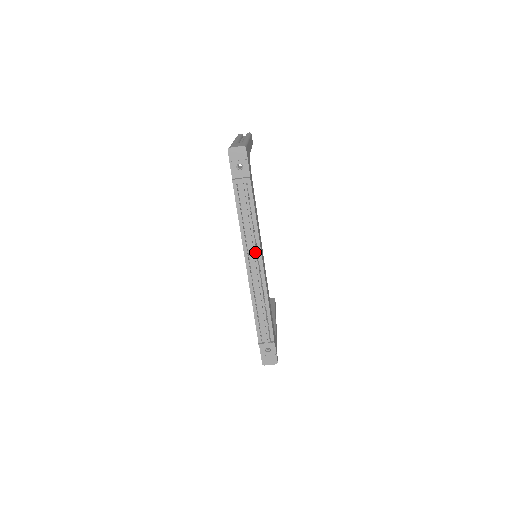
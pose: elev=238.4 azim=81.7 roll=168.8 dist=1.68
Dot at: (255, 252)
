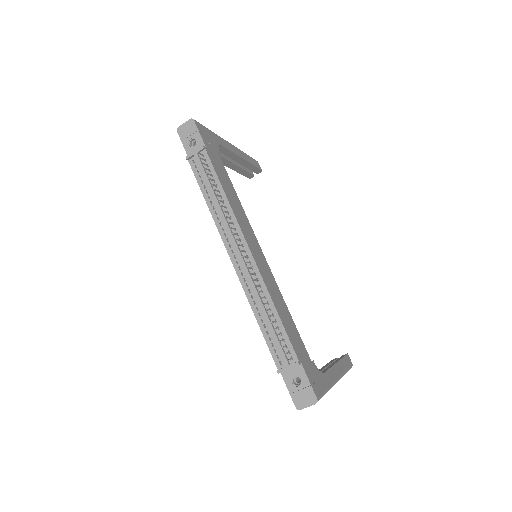
Dot at: (235, 234)
